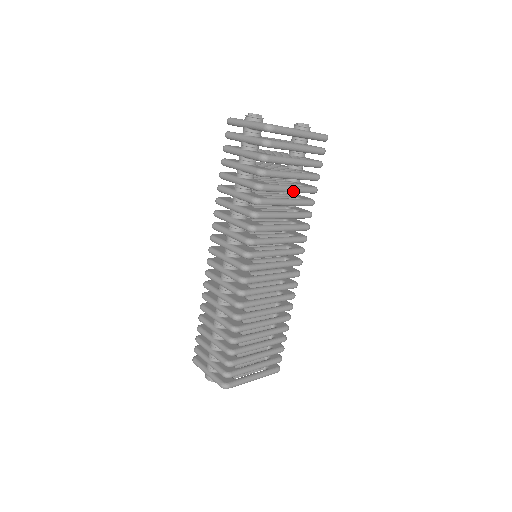
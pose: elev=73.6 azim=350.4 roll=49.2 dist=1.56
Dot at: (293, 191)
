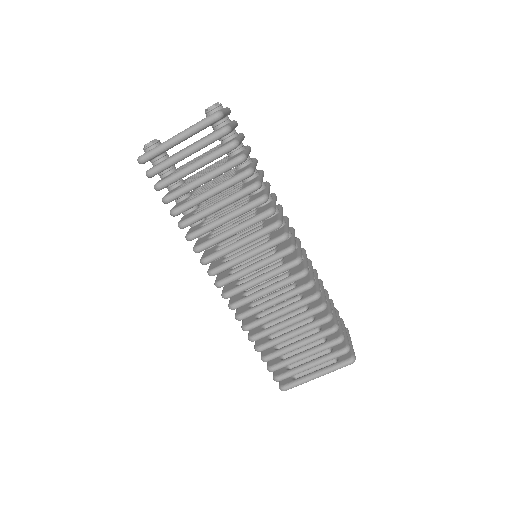
Dot at: (215, 193)
